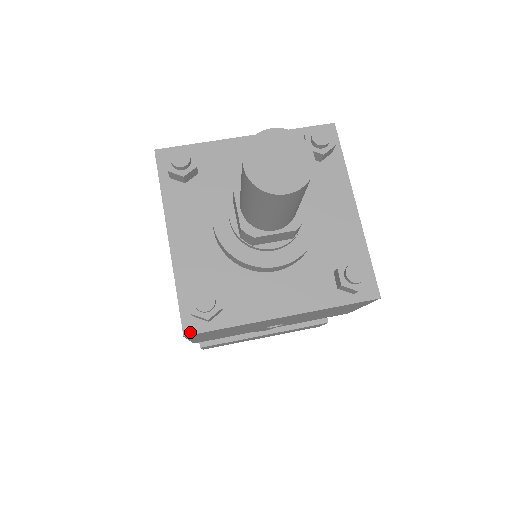
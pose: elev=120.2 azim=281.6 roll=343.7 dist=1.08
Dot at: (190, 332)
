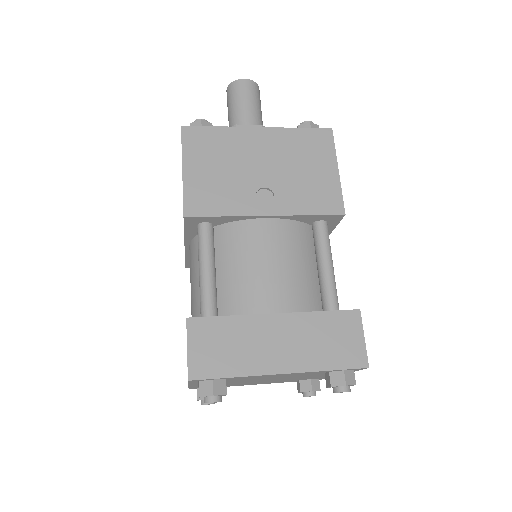
Dot at: (187, 127)
